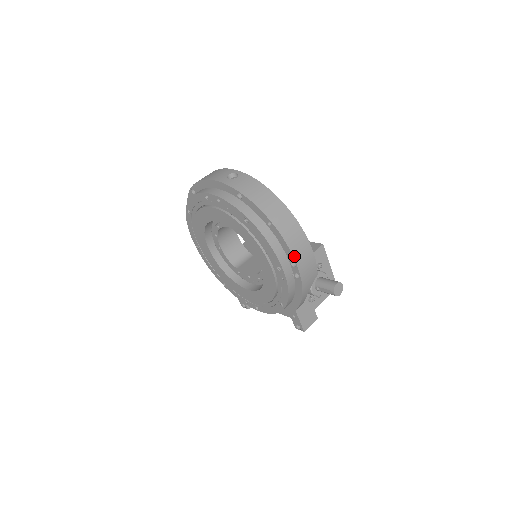
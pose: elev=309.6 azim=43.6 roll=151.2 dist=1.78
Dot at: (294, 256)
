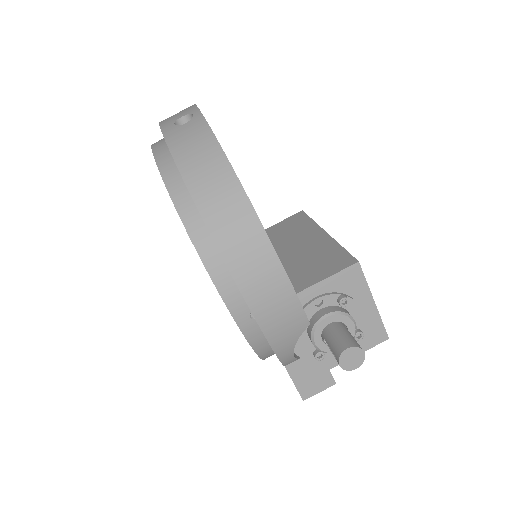
Dot at: (241, 288)
